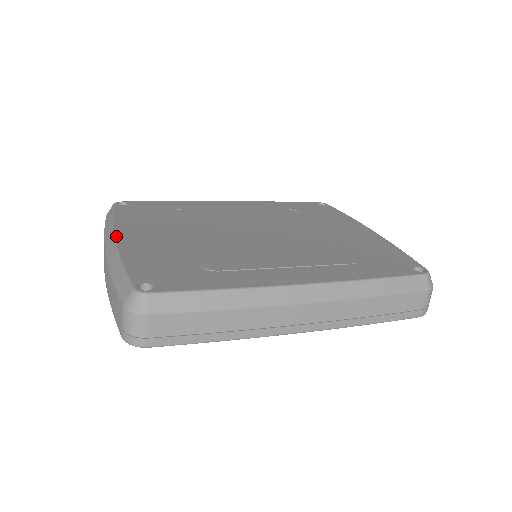
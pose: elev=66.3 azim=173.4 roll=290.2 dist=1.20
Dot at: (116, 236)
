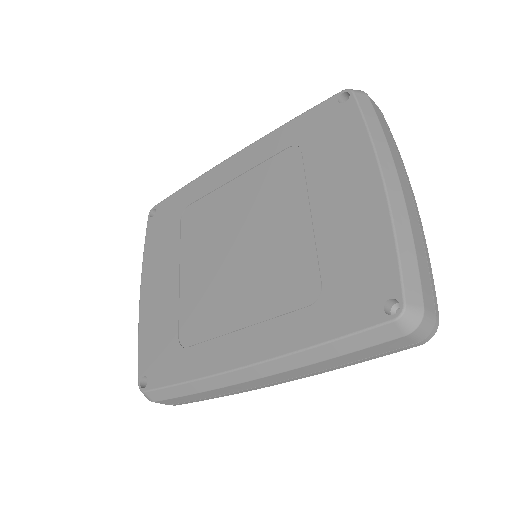
Dot at: (141, 291)
